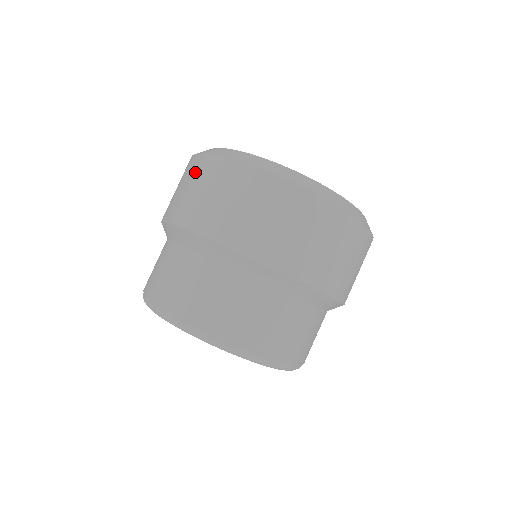
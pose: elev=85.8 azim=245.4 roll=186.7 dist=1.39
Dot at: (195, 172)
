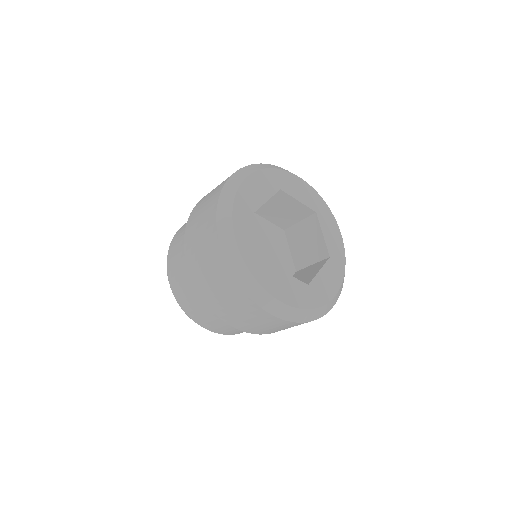
Dot at: (207, 213)
